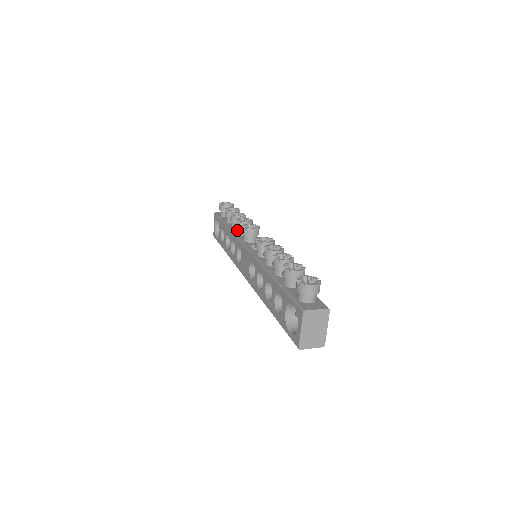
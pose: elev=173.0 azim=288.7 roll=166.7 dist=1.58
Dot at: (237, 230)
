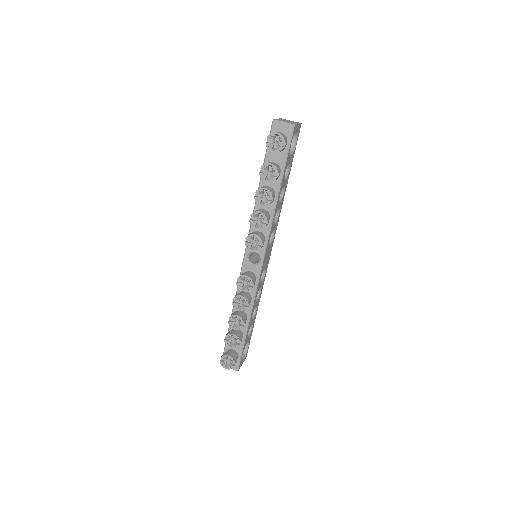
Dot at: occluded
